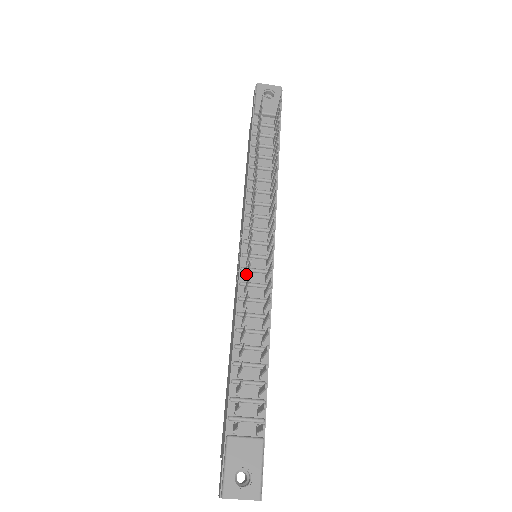
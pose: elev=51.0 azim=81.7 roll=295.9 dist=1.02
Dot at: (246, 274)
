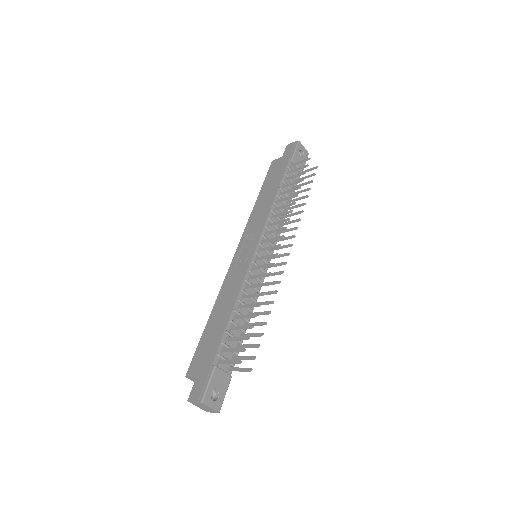
Dot at: (258, 268)
